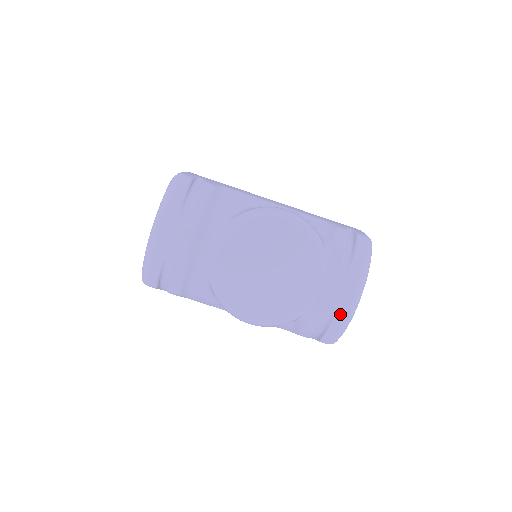
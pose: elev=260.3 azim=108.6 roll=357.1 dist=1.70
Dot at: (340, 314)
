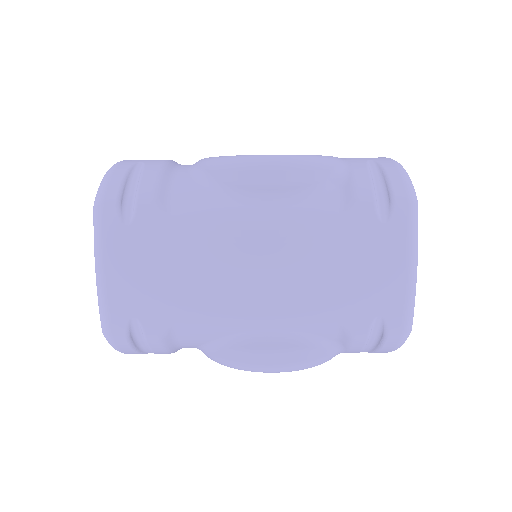
Dot at: occluded
